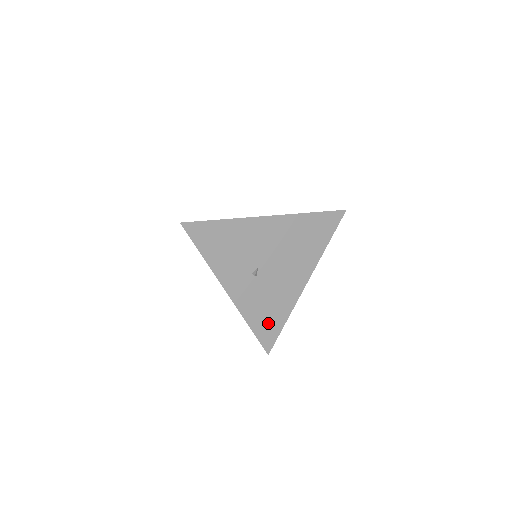
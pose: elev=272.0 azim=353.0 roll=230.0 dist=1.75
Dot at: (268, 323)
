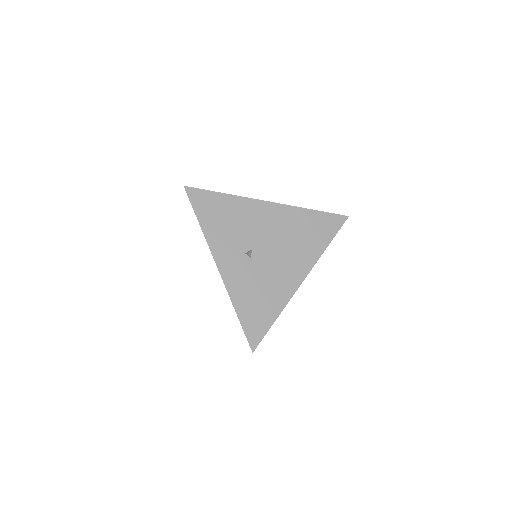
Dot at: (257, 313)
